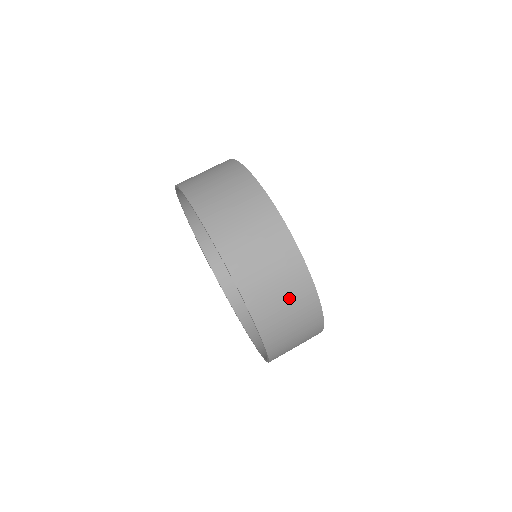
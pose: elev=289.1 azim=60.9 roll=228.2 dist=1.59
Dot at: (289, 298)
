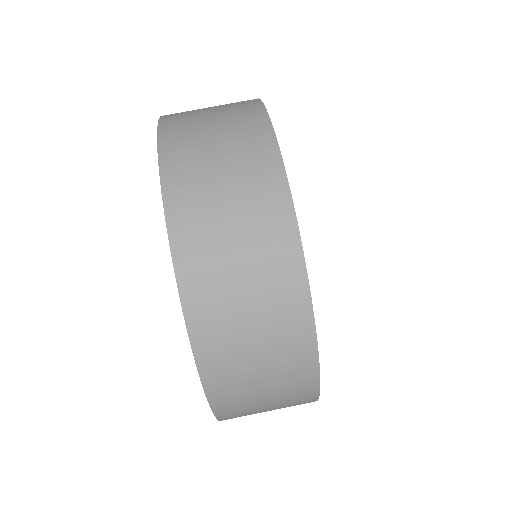
Dot at: (275, 392)
